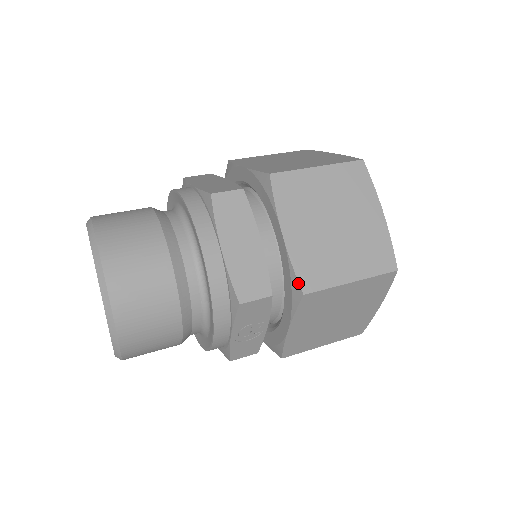
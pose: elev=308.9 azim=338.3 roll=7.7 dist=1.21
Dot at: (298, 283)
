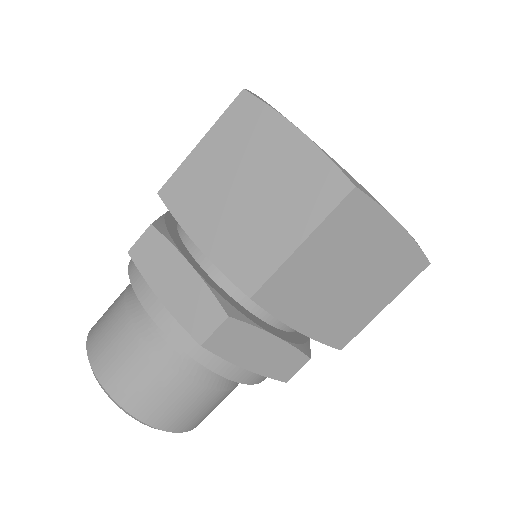
Dot at: (332, 347)
